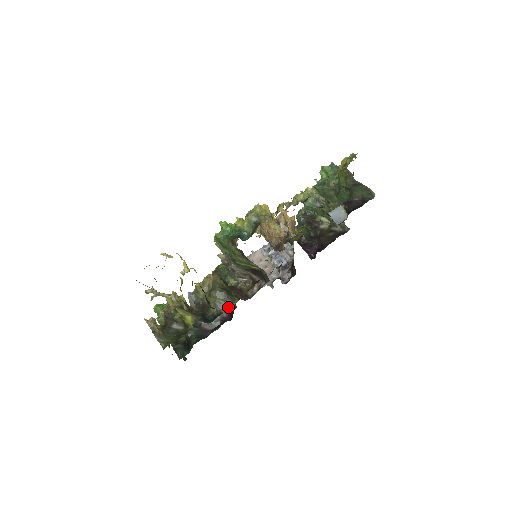
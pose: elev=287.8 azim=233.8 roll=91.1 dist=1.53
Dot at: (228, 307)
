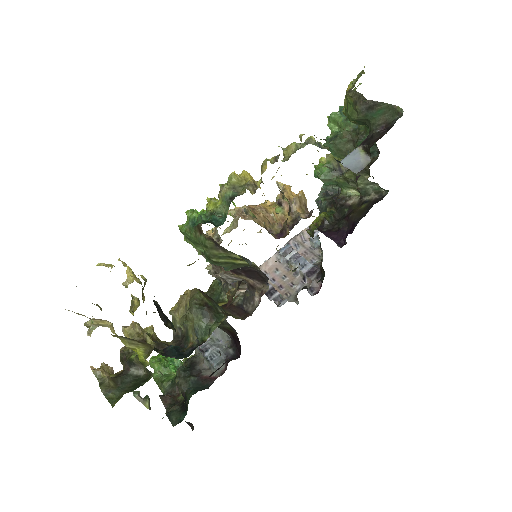
Dot at: (212, 330)
